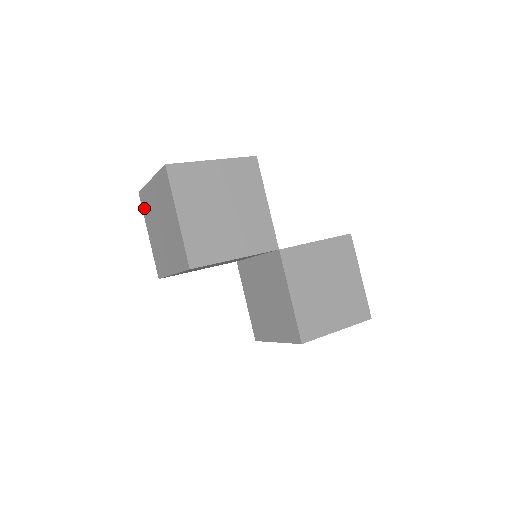
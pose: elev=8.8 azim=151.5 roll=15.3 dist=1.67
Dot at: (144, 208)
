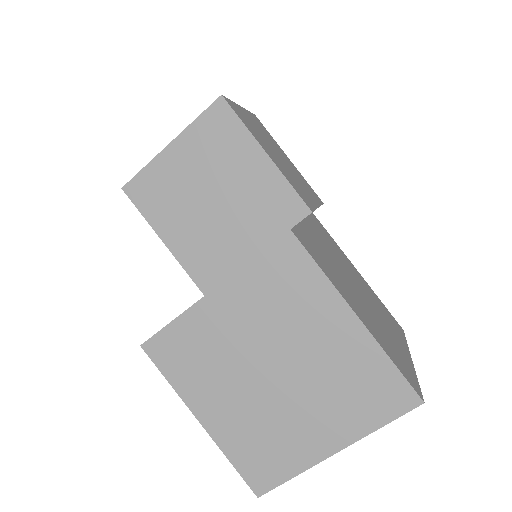
Dot at: occluded
